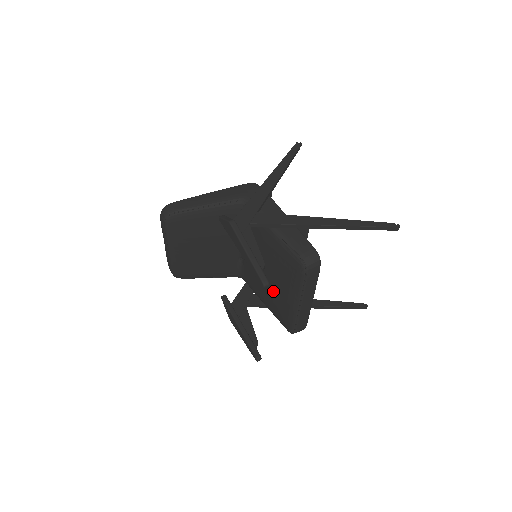
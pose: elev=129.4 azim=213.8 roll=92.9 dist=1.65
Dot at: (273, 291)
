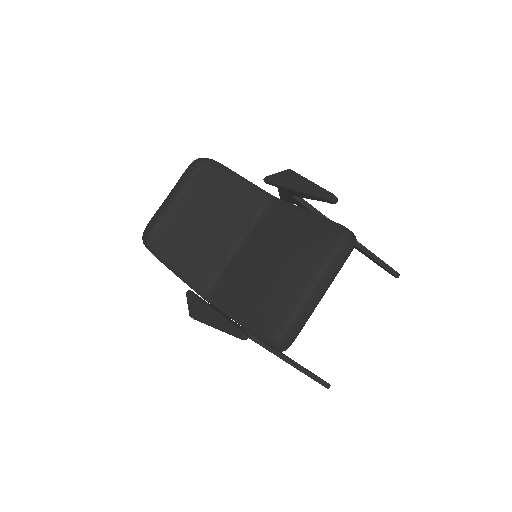
Dot at: (277, 280)
